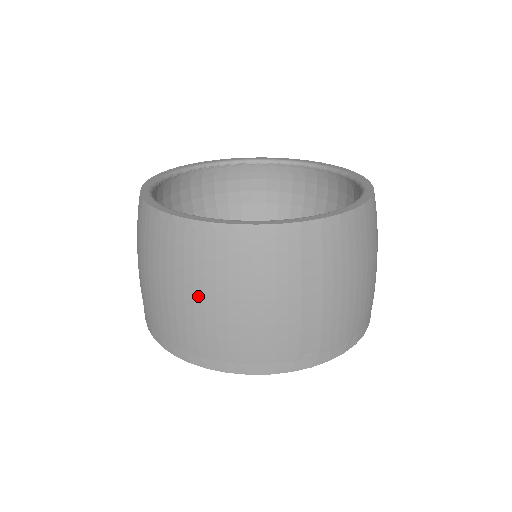
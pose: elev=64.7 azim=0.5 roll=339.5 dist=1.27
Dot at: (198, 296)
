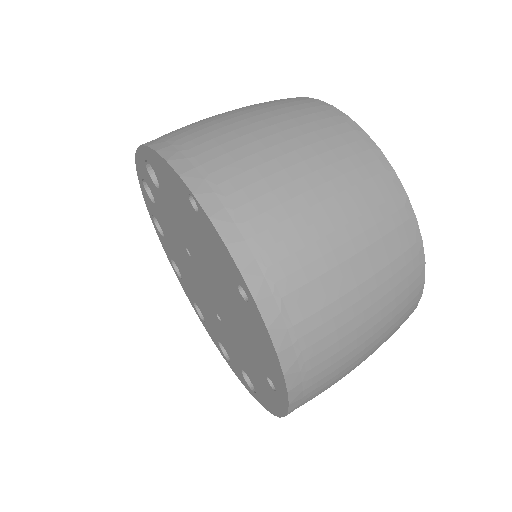
Dot at: (287, 145)
